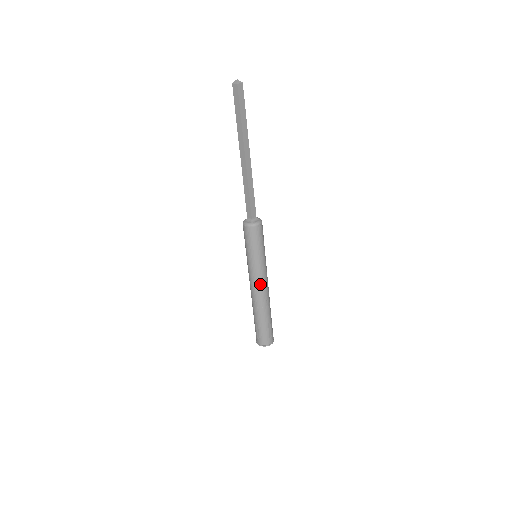
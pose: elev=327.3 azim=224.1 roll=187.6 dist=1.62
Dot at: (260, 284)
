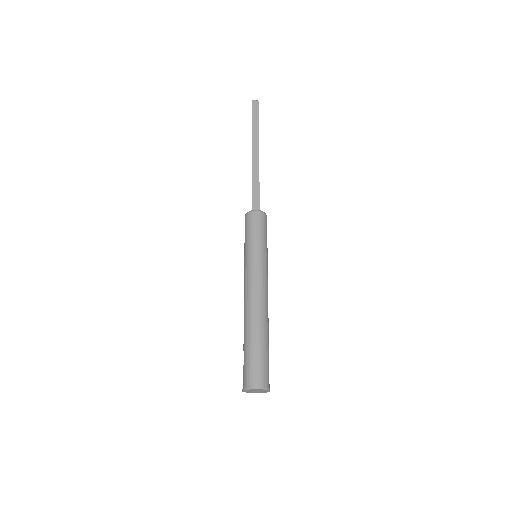
Dot at: (249, 284)
